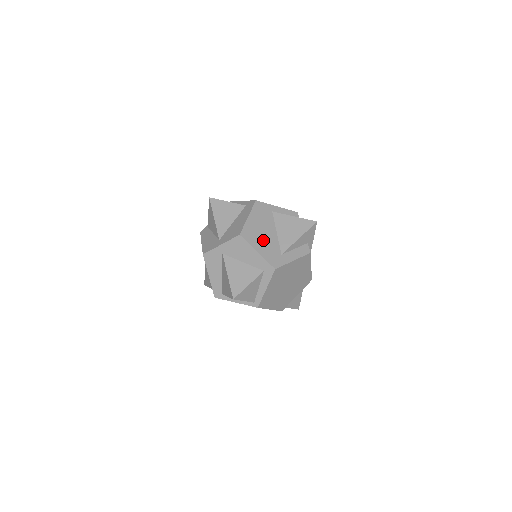
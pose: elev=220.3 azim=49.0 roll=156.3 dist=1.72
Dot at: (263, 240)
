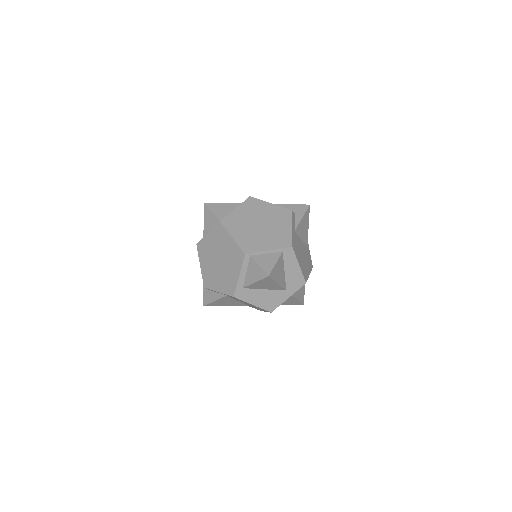
Dot at: occluded
